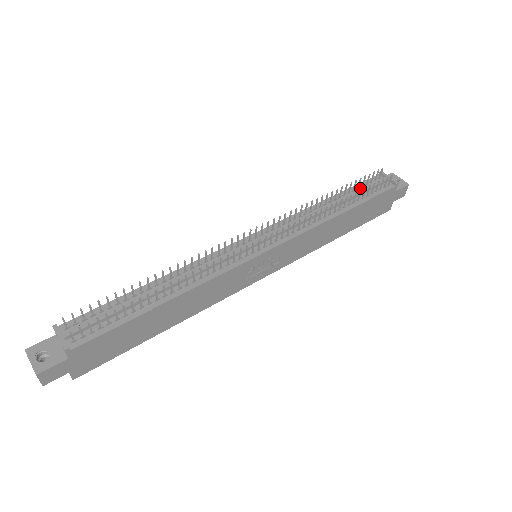
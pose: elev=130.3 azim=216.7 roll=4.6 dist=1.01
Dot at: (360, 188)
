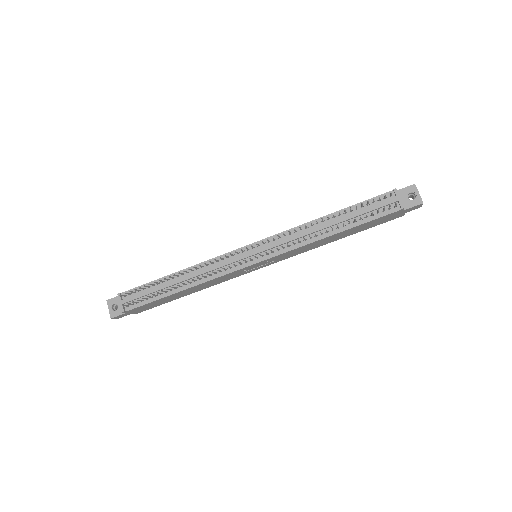
Dot at: (364, 206)
